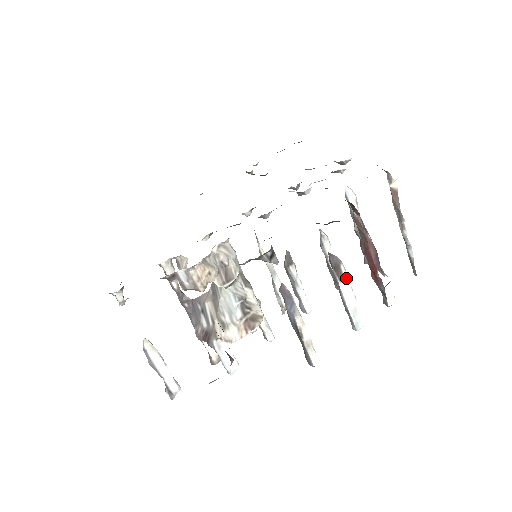
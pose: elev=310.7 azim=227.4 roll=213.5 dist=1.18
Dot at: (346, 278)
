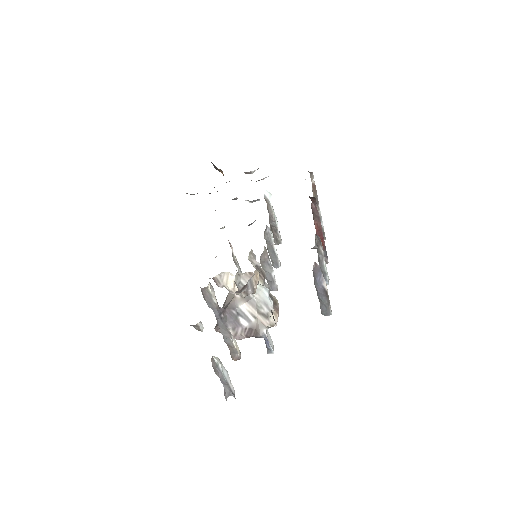
Dot at: occluded
